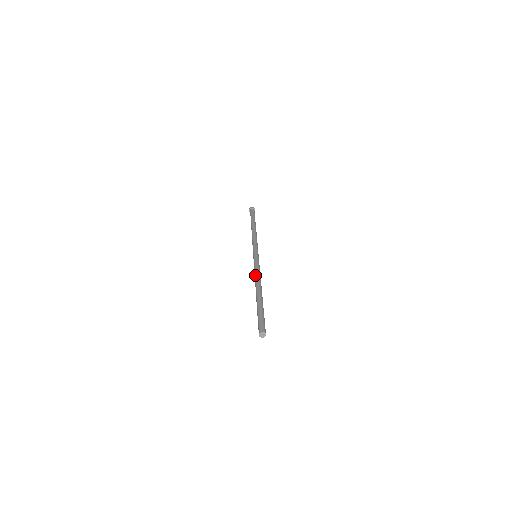
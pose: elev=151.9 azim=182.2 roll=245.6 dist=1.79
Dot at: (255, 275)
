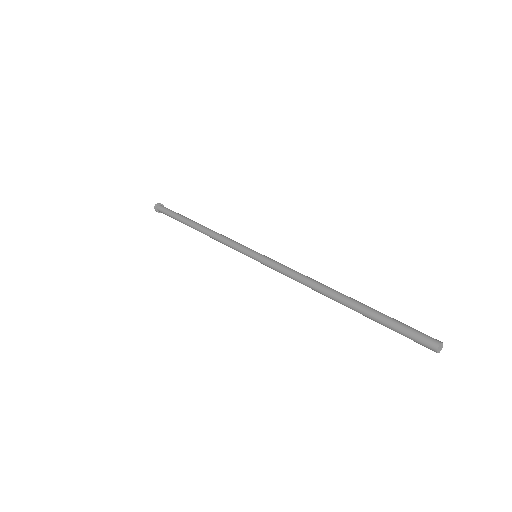
Dot at: occluded
